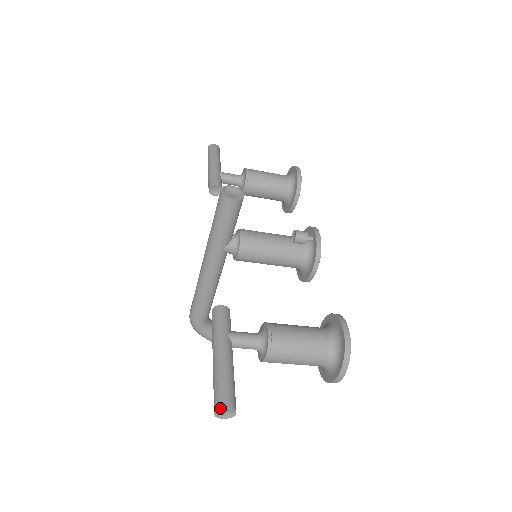
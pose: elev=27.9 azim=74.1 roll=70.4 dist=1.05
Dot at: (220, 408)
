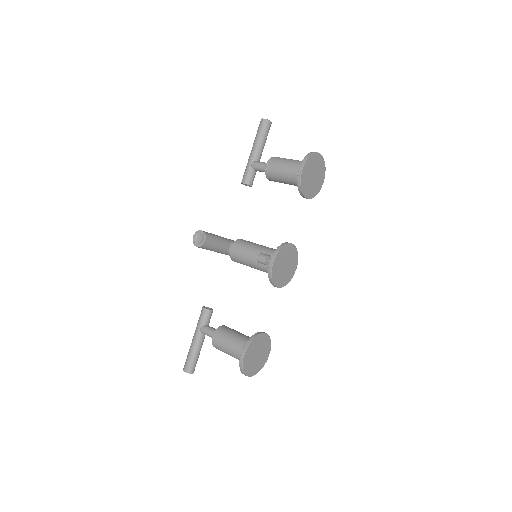
Dot at: (183, 370)
